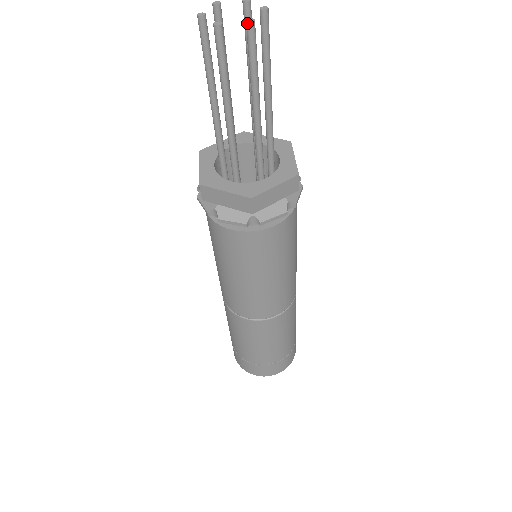
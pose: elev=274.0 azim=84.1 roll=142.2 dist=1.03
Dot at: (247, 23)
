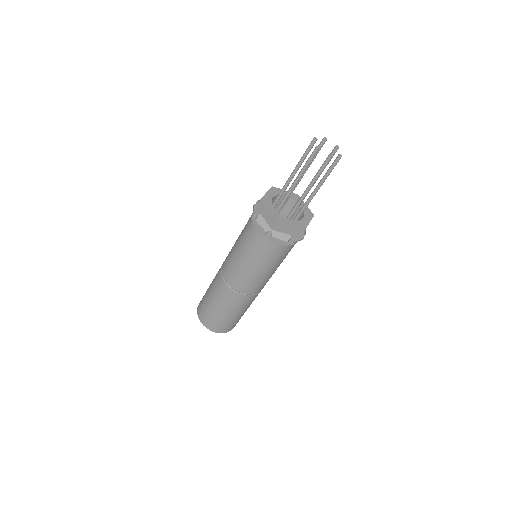
Dot at: (329, 156)
